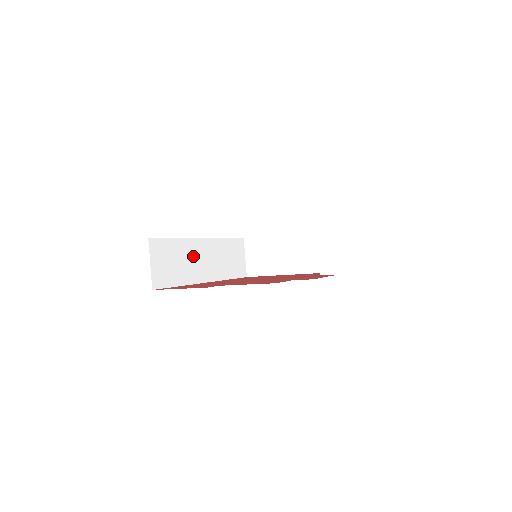
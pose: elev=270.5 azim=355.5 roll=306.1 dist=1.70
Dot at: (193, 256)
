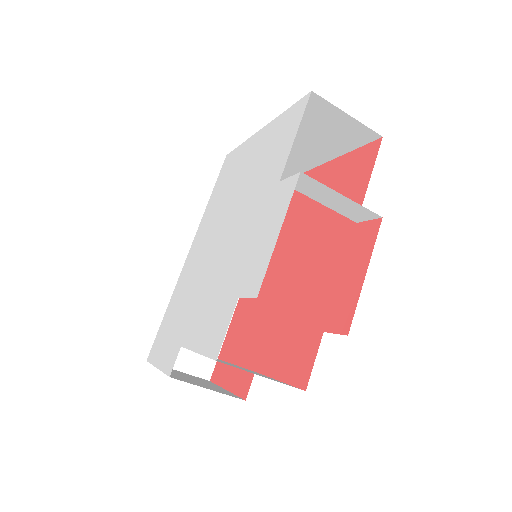
Dot at: occluded
